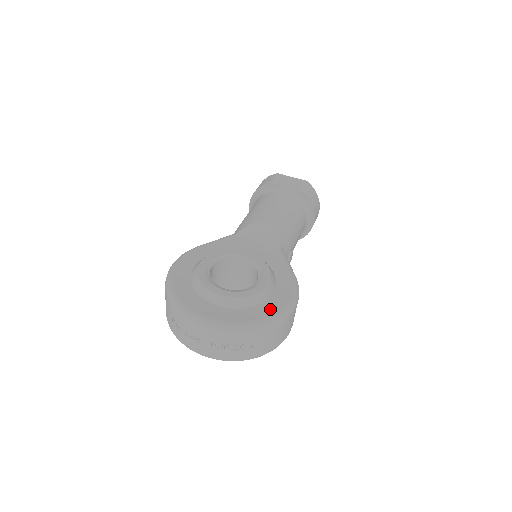
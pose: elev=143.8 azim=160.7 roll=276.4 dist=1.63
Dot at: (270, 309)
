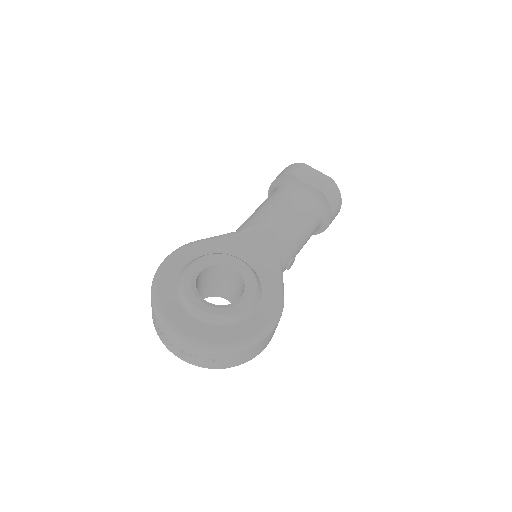
Dot at: (244, 331)
